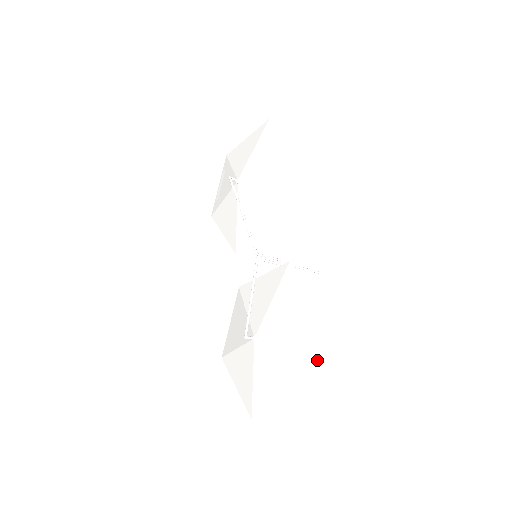
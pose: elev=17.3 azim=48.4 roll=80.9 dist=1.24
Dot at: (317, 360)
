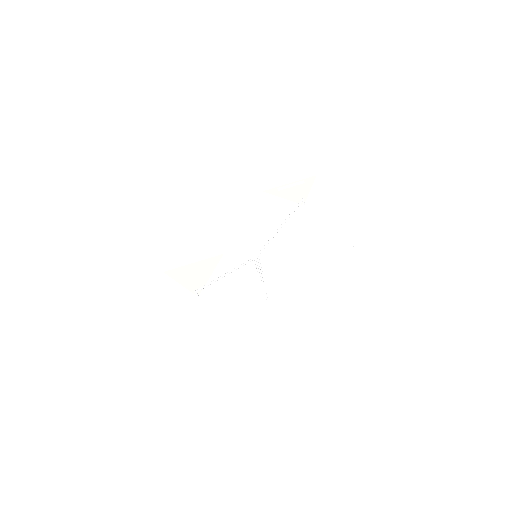
Dot at: (213, 354)
